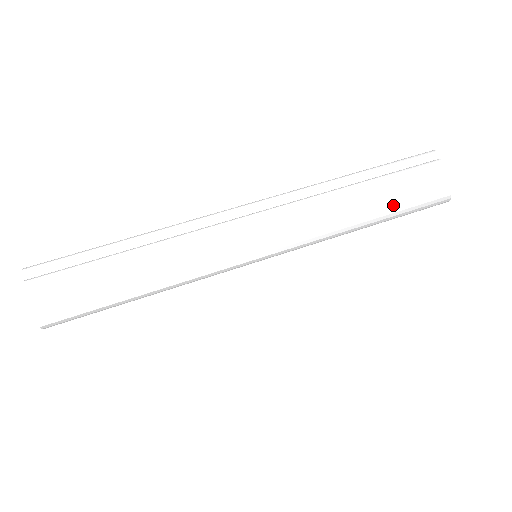
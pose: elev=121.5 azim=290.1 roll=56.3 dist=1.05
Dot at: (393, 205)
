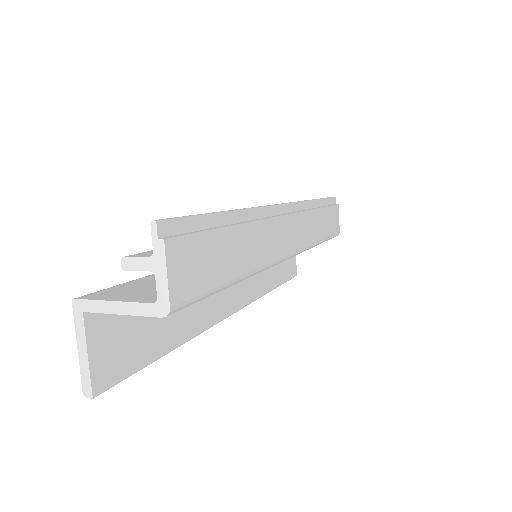
Dot at: (328, 231)
